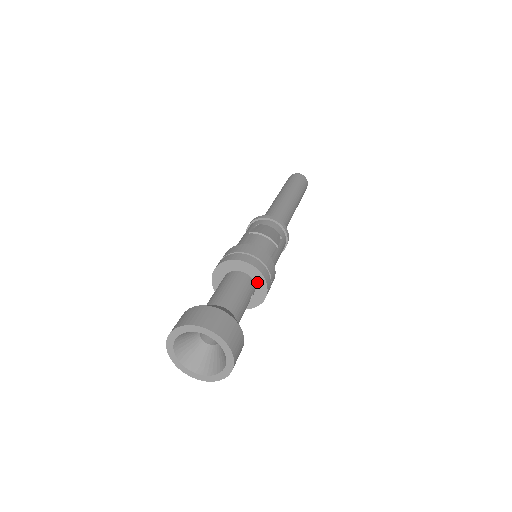
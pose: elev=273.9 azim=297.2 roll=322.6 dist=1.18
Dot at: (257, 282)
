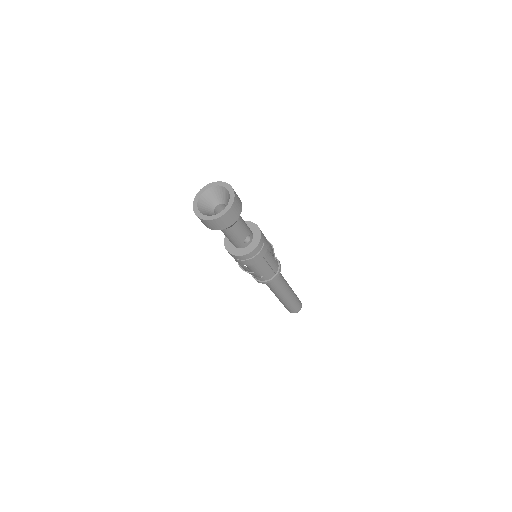
Dot at: (255, 235)
